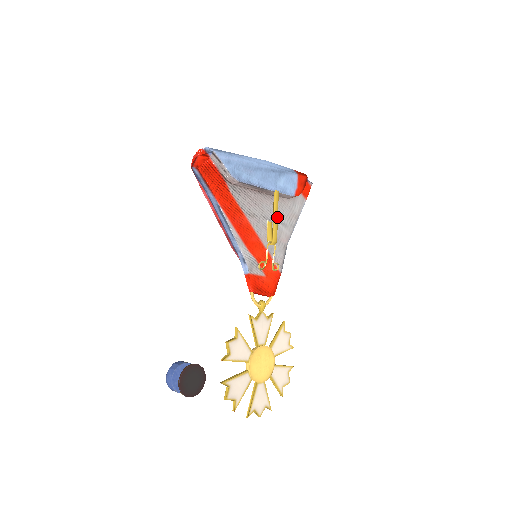
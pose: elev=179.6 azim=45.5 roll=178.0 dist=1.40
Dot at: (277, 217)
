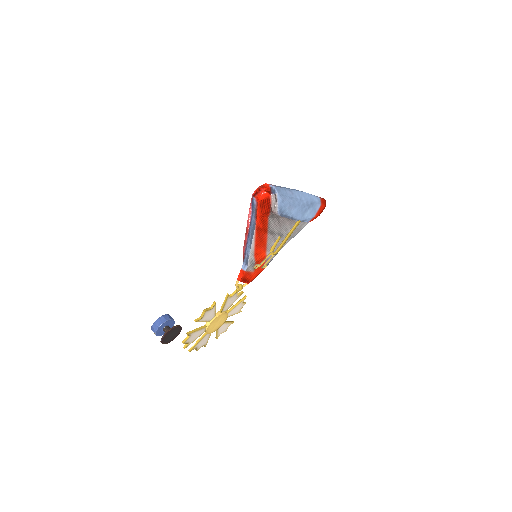
Dot at: occluded
